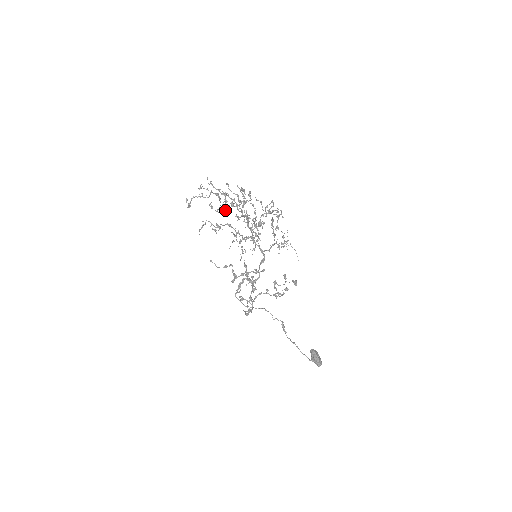
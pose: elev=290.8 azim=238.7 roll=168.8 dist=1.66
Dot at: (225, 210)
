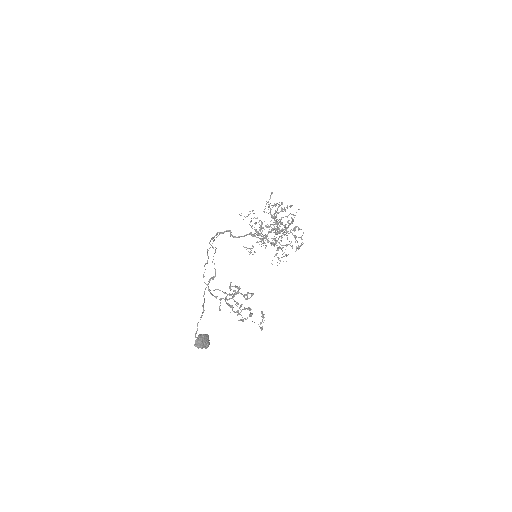
Dot at: (268, 207)
